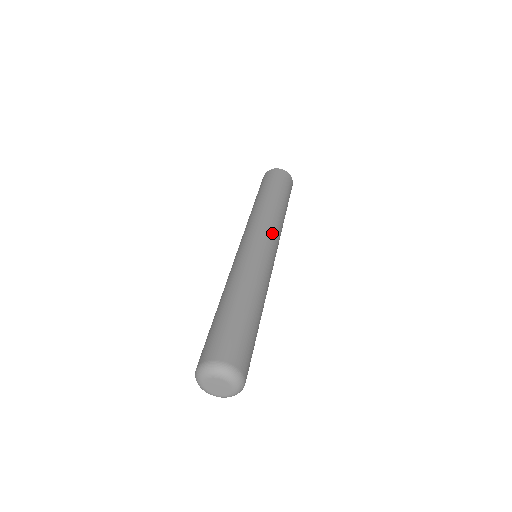
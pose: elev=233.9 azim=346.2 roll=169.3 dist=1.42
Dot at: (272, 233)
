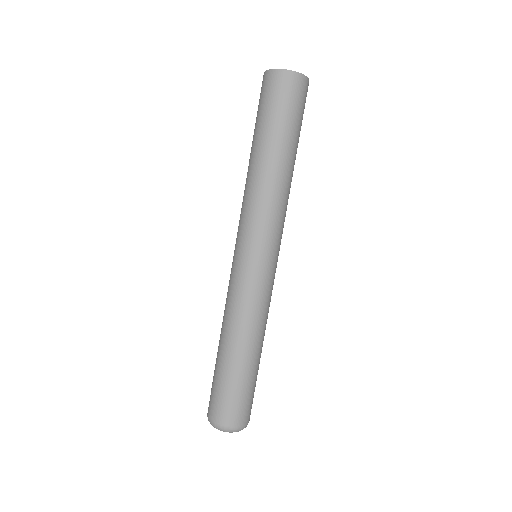
Dot at: (258, 232)
